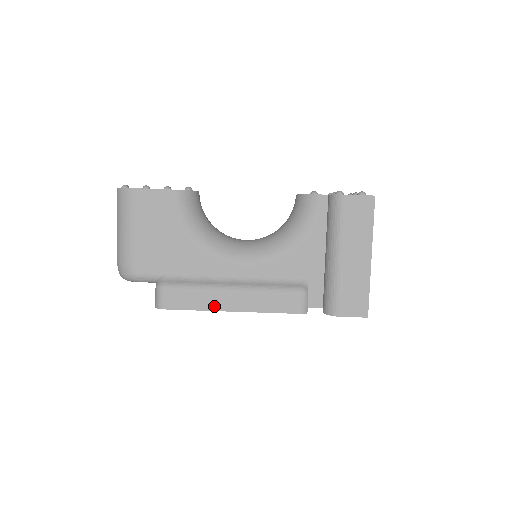
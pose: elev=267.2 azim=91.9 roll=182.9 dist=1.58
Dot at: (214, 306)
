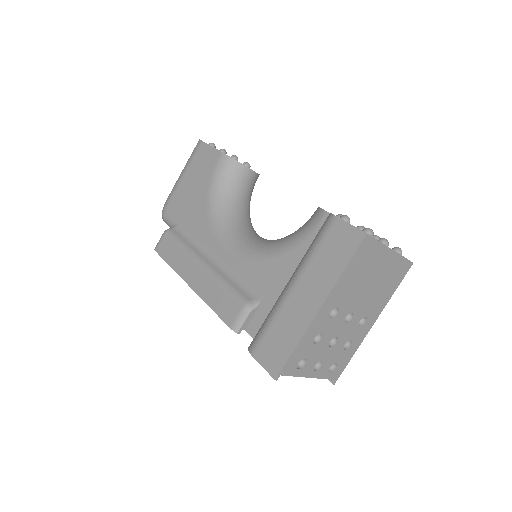
Dot at: (182, 271)
